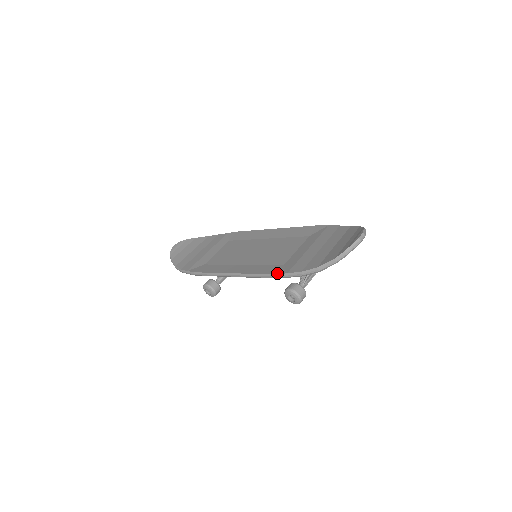
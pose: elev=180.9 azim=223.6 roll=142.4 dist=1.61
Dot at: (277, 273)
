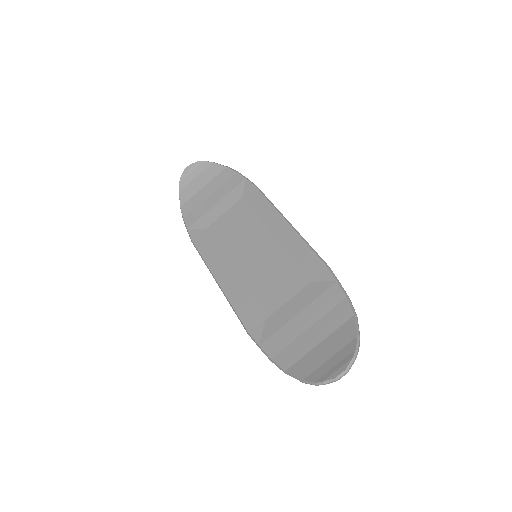
Dot at: (251, 334)
